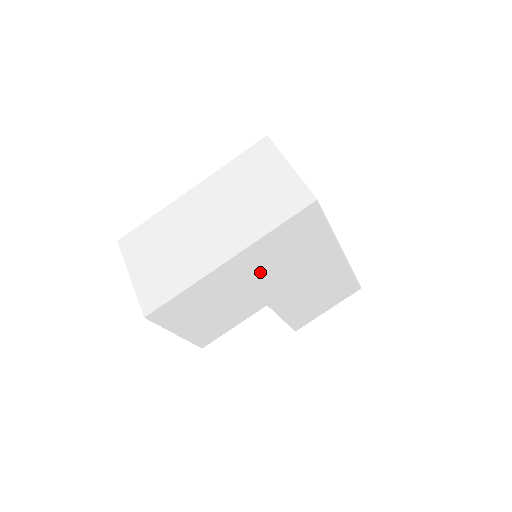
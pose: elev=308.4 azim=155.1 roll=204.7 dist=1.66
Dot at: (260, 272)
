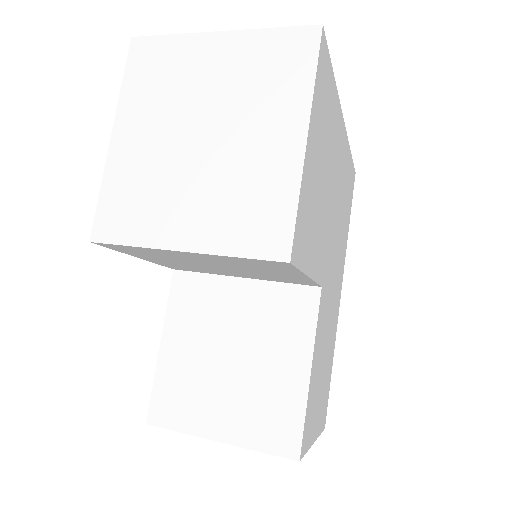
Dot at: (337, 196)
